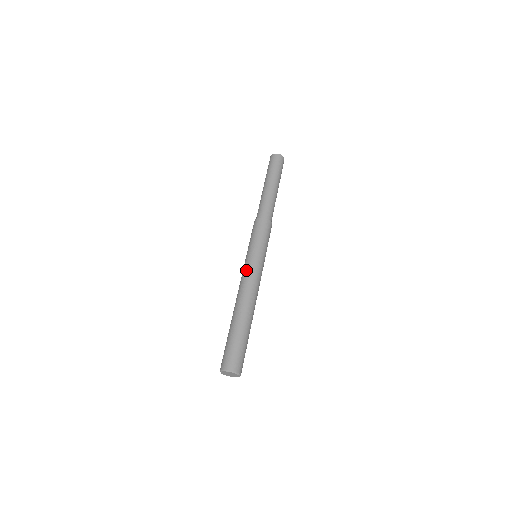
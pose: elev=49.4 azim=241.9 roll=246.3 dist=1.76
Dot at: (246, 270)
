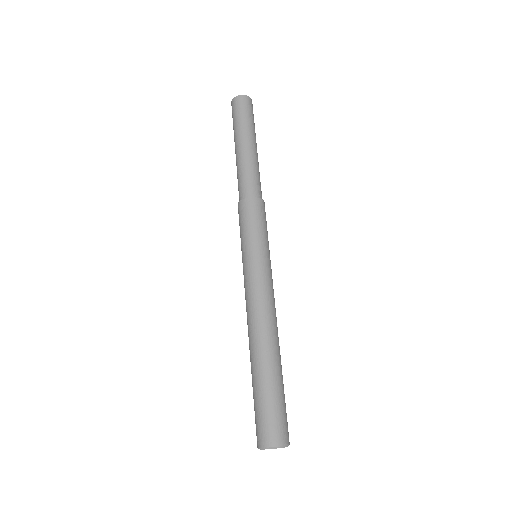
Dot at: (256, 282)
